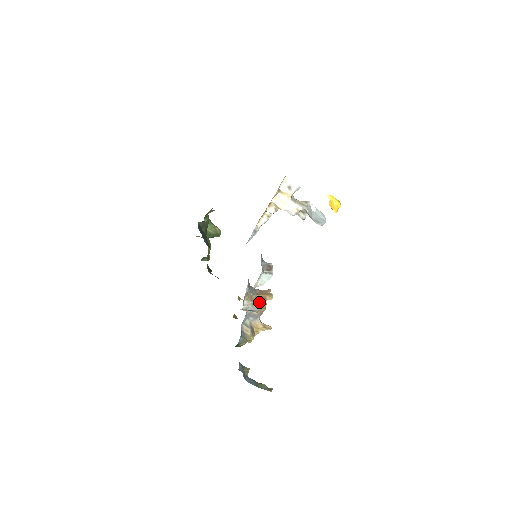
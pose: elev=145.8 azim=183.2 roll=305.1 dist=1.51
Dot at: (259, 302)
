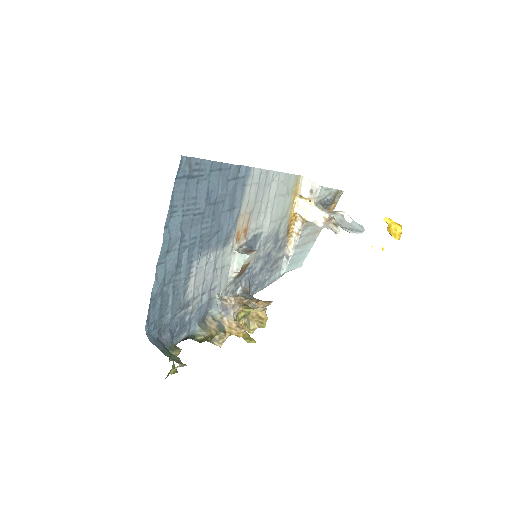
Dot at: (248, 306)
